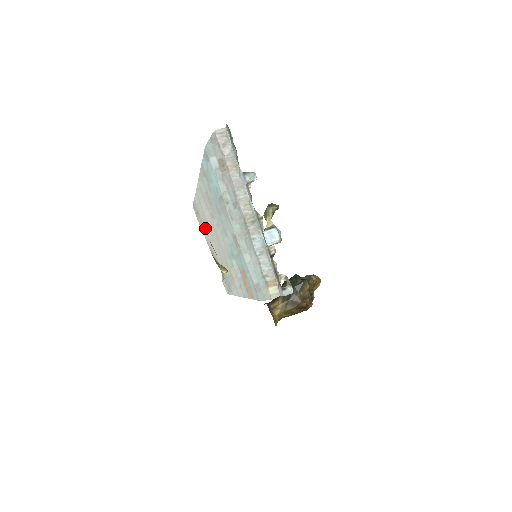
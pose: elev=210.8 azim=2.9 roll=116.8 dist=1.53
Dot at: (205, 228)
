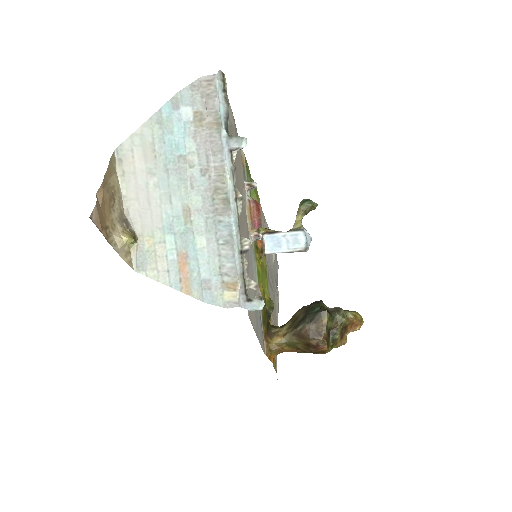
Dot at: (128, 181)
